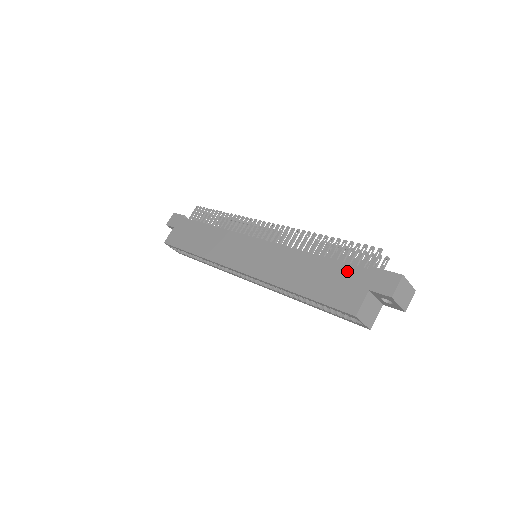
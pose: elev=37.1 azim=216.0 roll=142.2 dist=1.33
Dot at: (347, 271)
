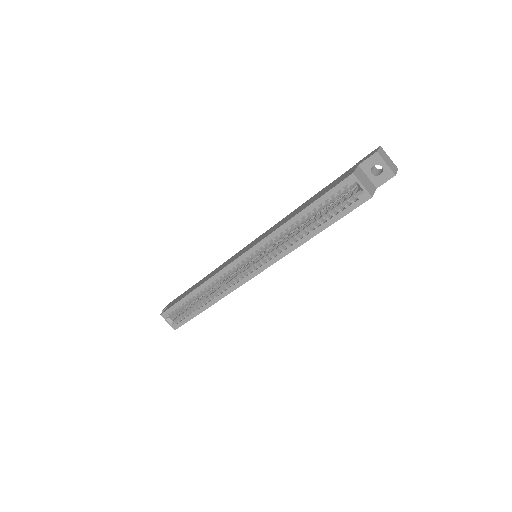
Dot at: (337, 179)
